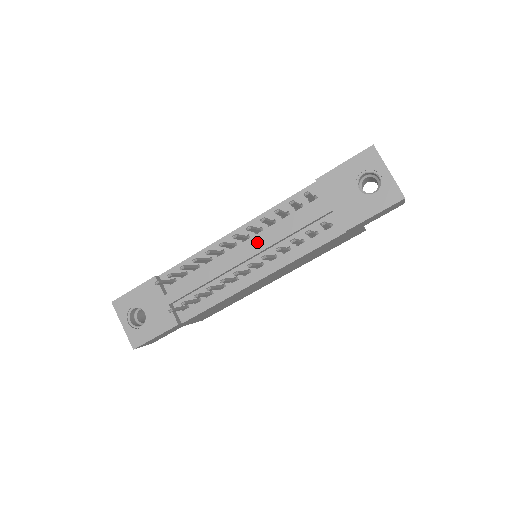
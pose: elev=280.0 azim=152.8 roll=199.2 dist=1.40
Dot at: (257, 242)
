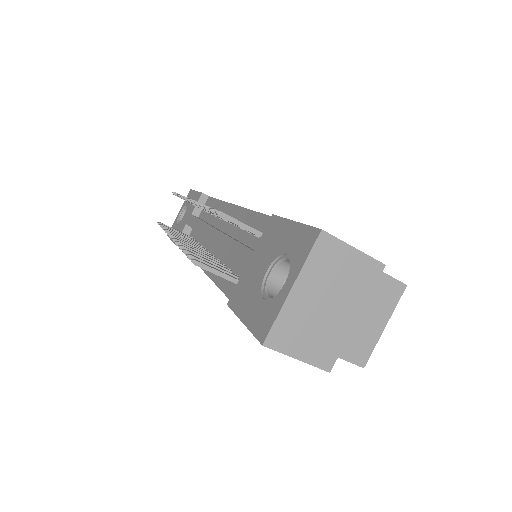
Dot at: (220, 232)
